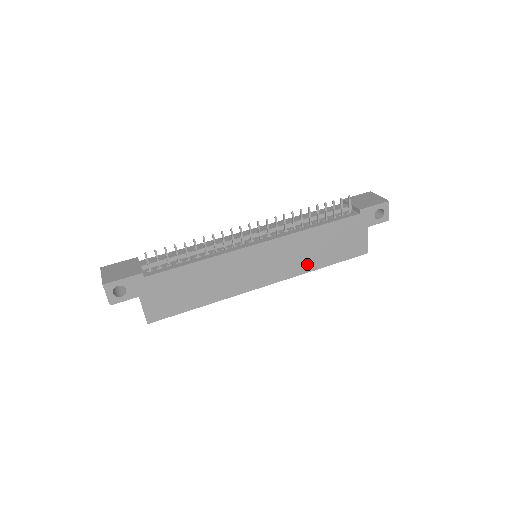
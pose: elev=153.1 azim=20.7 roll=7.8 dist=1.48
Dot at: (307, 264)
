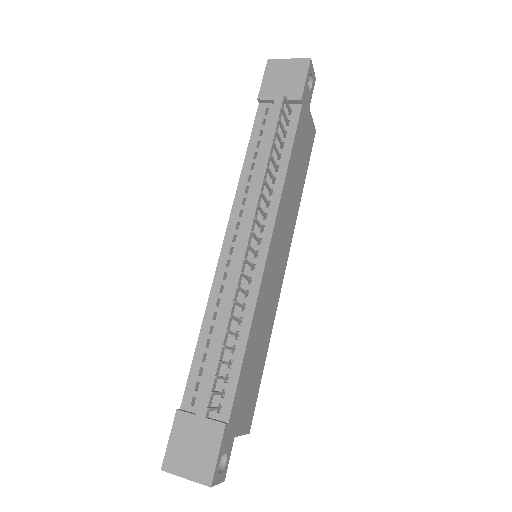
Dot at: (295, 206)
